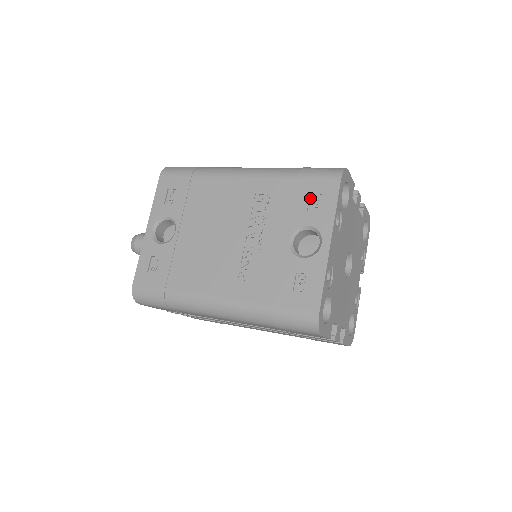
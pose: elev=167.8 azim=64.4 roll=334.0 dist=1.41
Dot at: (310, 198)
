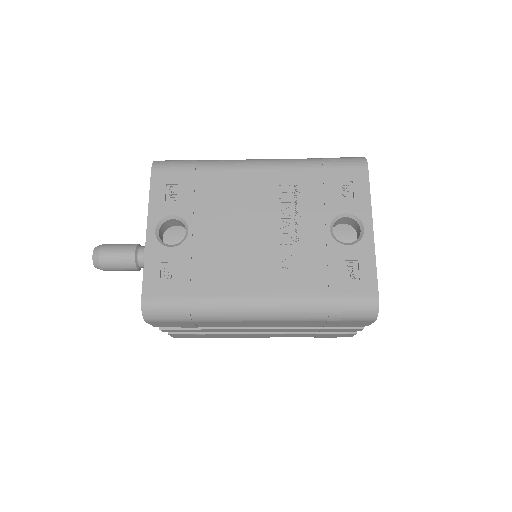
Dot at: (340, 186)
